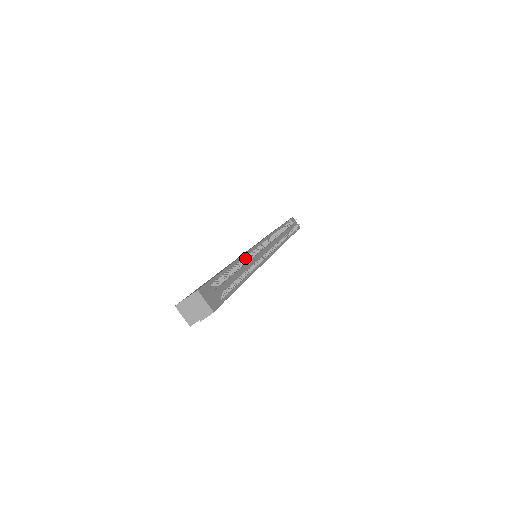
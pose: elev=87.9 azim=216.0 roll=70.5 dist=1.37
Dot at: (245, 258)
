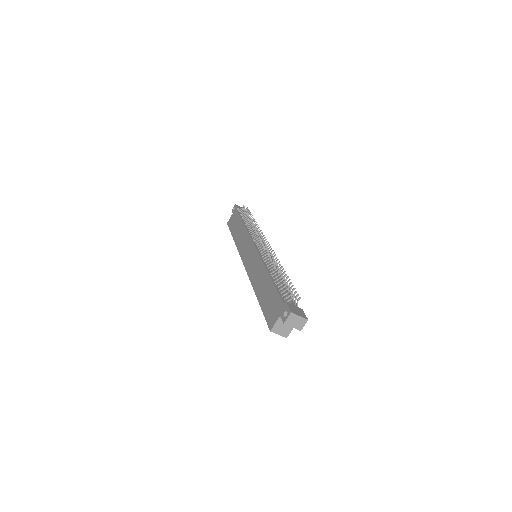
Dot at: (268, 265)
